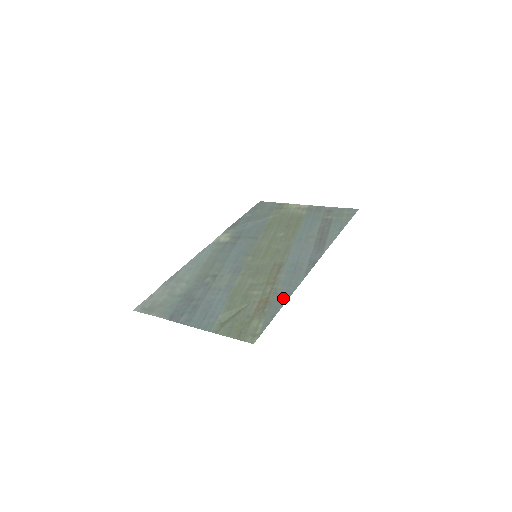
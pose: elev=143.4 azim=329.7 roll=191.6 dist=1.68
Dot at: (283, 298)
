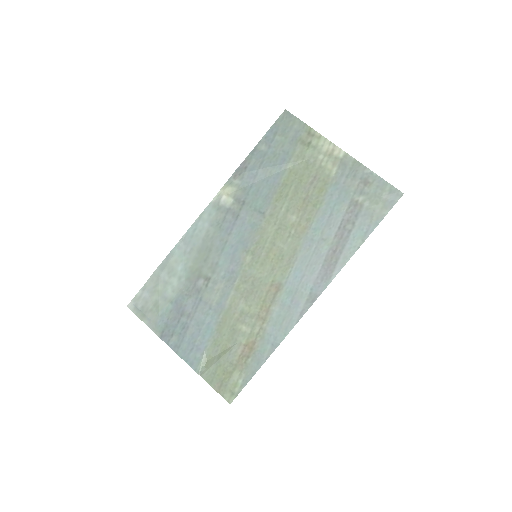
Dot at: (268, 350)
